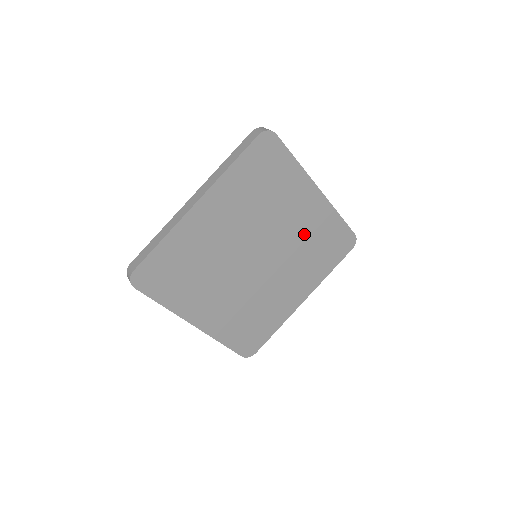
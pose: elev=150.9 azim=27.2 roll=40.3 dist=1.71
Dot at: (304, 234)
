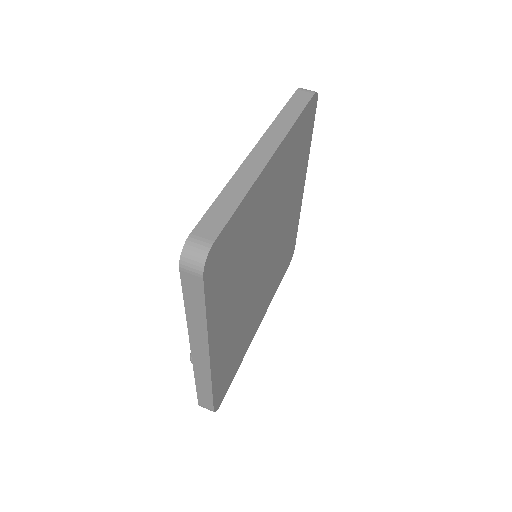
Dot at: (285, 235)
